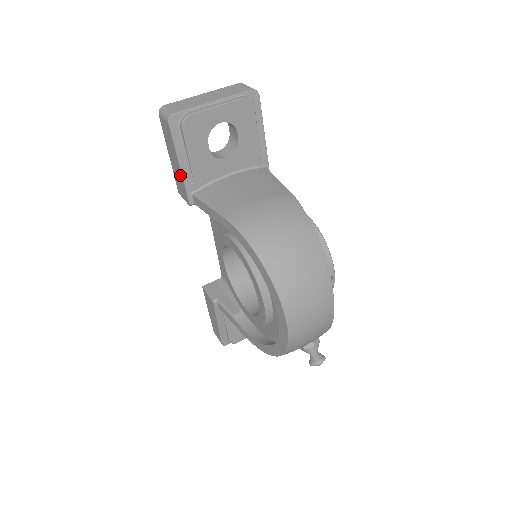
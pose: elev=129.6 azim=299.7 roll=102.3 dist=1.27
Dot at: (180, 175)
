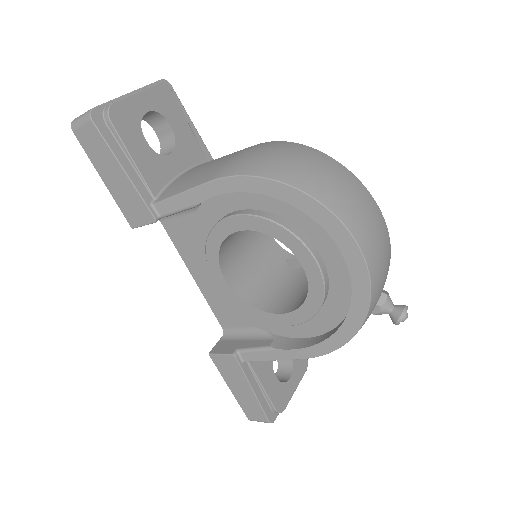
Dot at: (128, 187)
